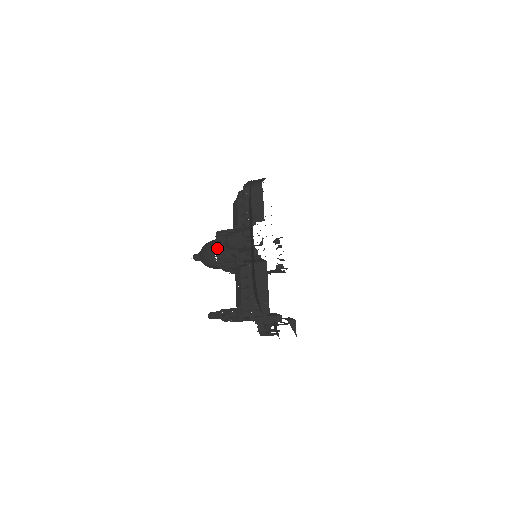
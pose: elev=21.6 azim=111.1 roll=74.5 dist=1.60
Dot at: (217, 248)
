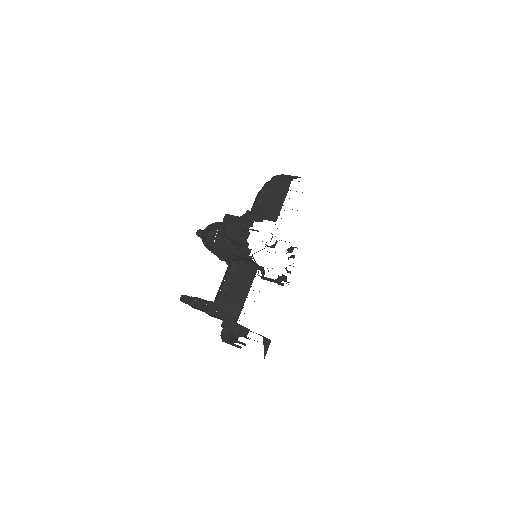
Dot at: (219, 231)
